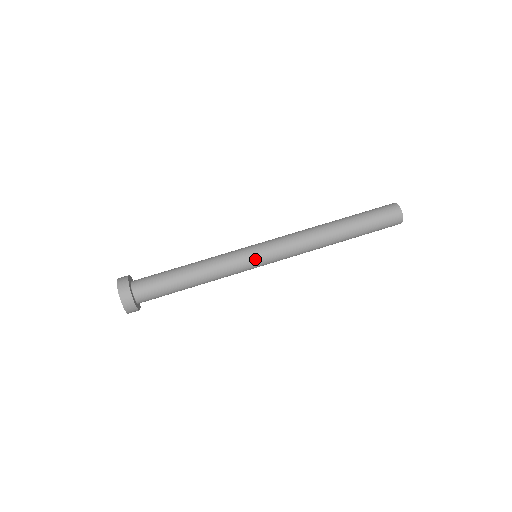
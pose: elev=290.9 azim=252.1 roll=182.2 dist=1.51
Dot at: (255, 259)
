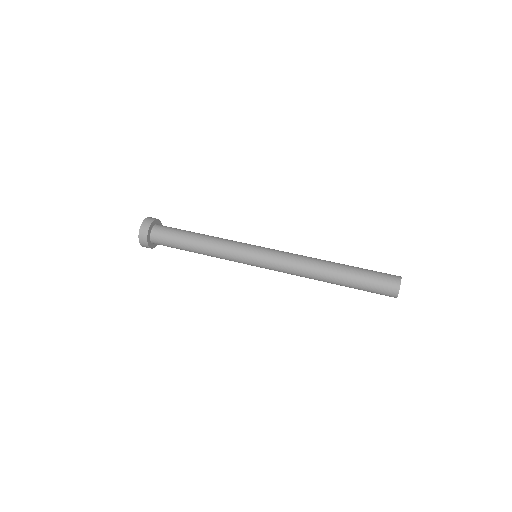
Dot at: (255, 246)
